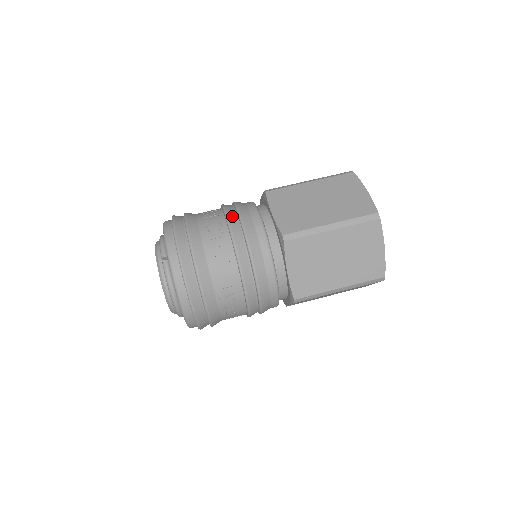
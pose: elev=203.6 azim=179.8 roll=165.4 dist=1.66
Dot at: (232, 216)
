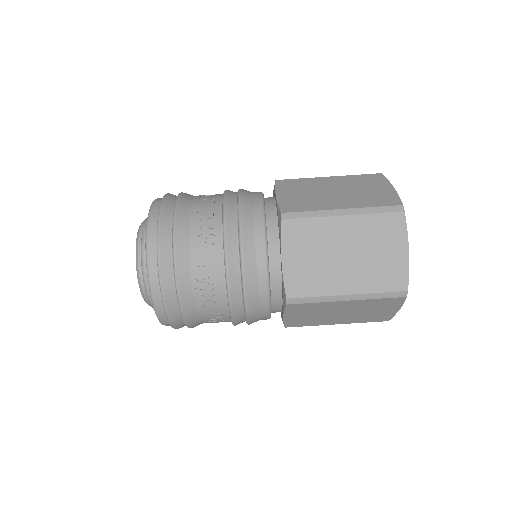
Dot at: (231, 194)
